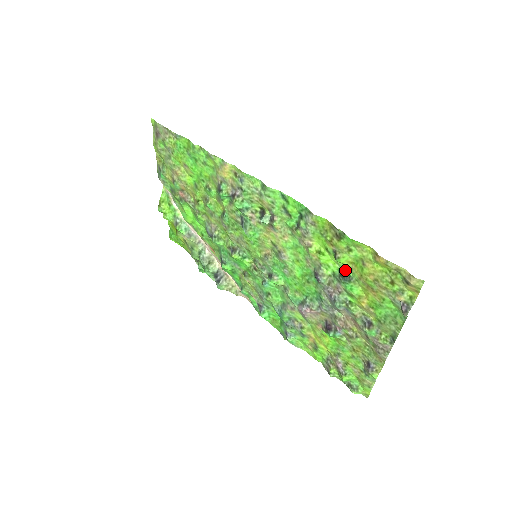
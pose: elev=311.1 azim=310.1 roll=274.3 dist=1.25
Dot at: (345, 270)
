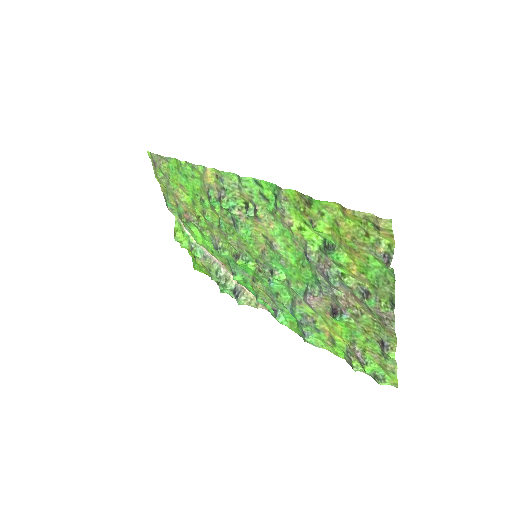
Dot at: (328, 240)
